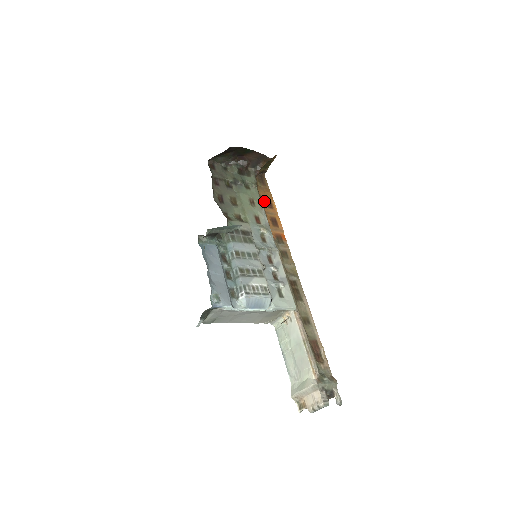
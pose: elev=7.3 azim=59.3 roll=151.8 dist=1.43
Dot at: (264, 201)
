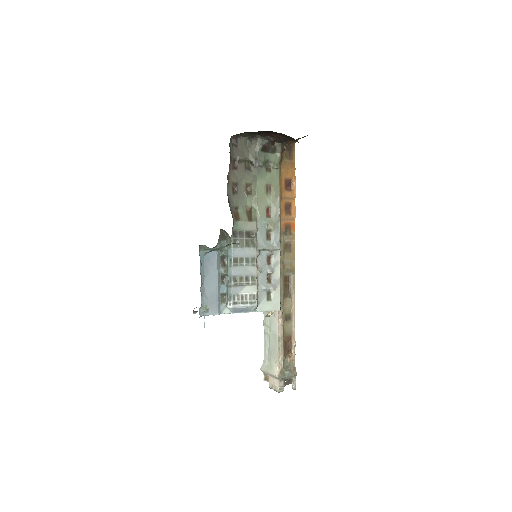
Dot at: (284, 182)
